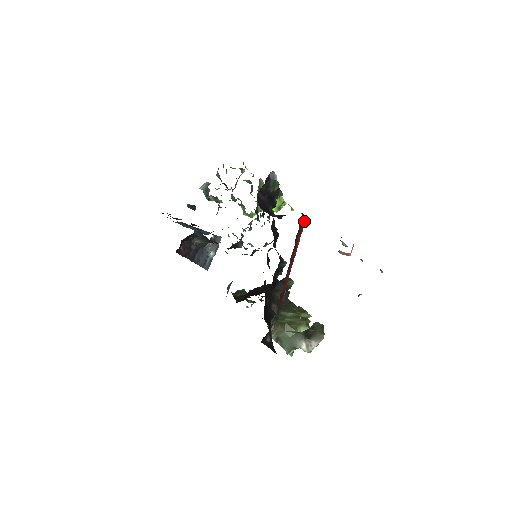
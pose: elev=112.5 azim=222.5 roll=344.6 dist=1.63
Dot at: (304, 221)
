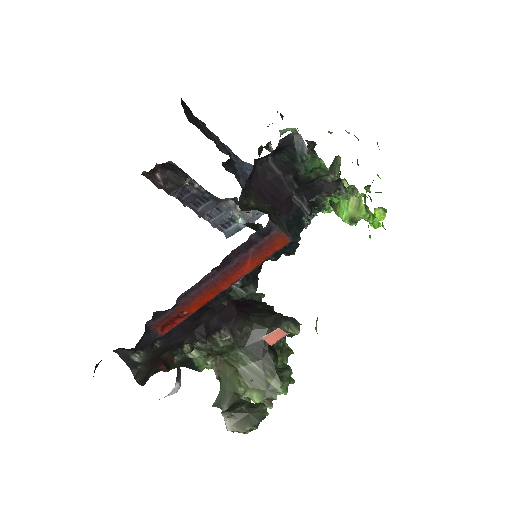
Dot at: (280, 240)
